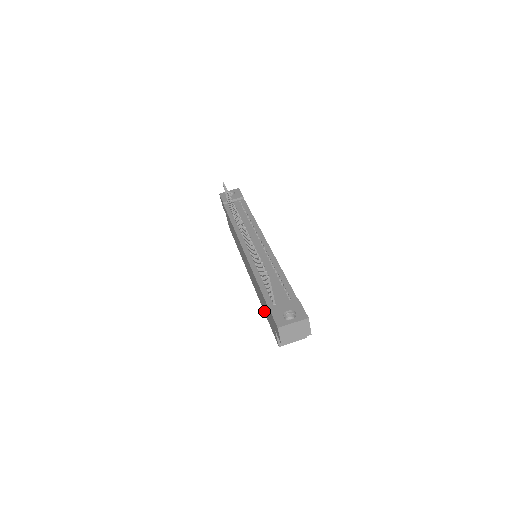
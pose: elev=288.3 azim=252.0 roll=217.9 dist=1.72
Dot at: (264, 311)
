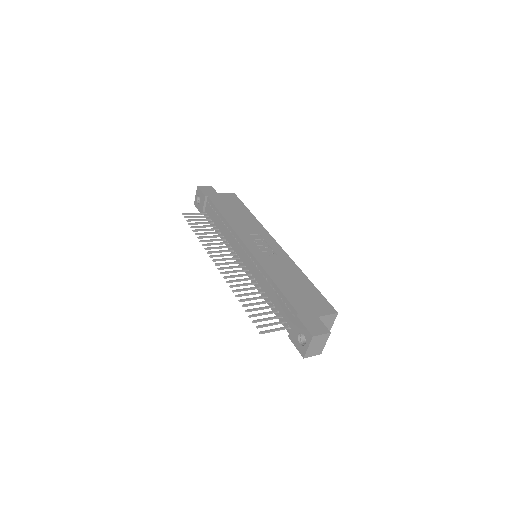
Dot at: occluded
